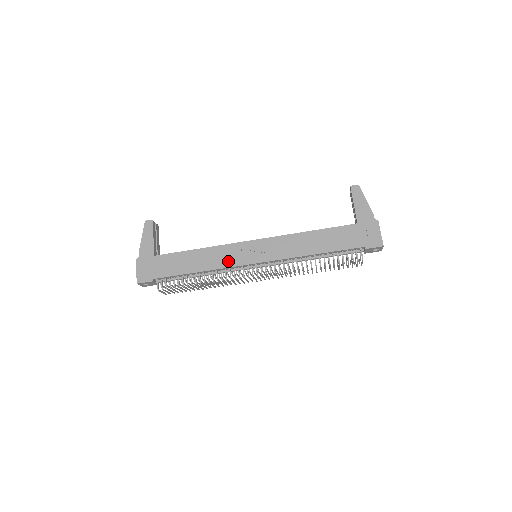
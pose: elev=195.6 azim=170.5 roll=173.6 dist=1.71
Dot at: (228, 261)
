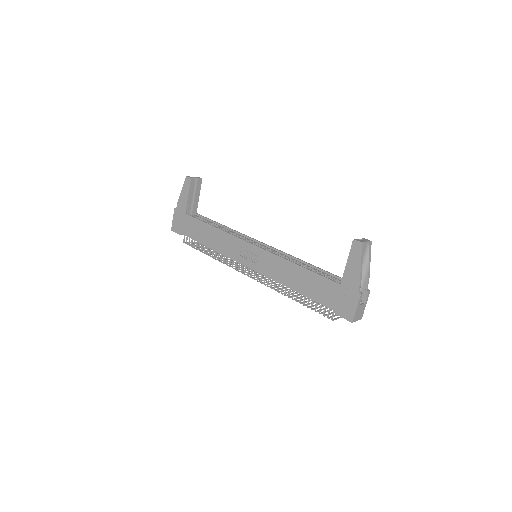
Dot at: (229, 251)
